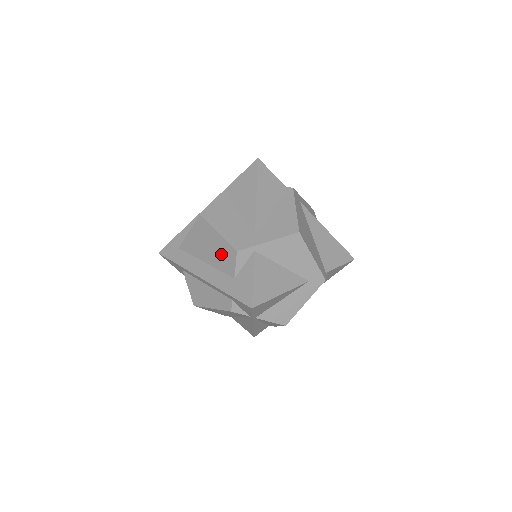
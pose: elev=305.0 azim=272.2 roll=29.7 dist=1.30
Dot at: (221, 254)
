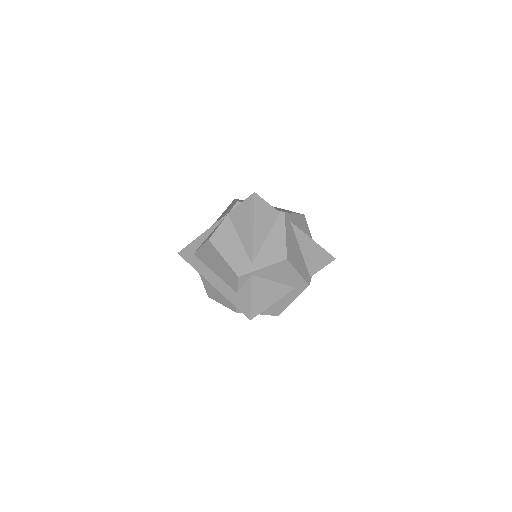
Dot at: (226, 273)
